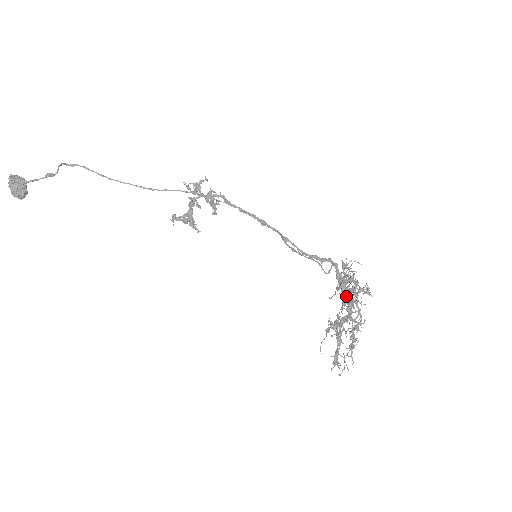
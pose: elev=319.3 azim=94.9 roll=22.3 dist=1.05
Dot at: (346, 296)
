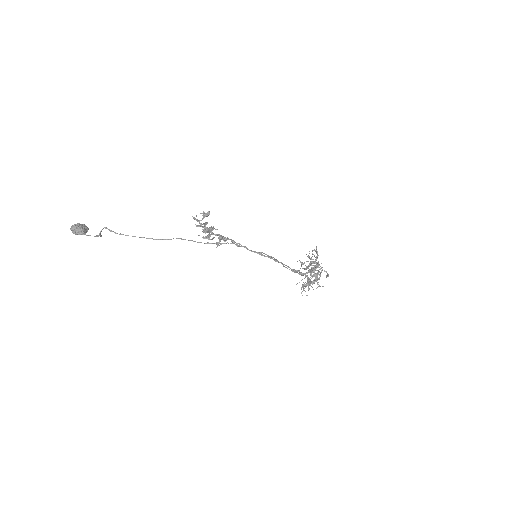
Dot at: occluded
